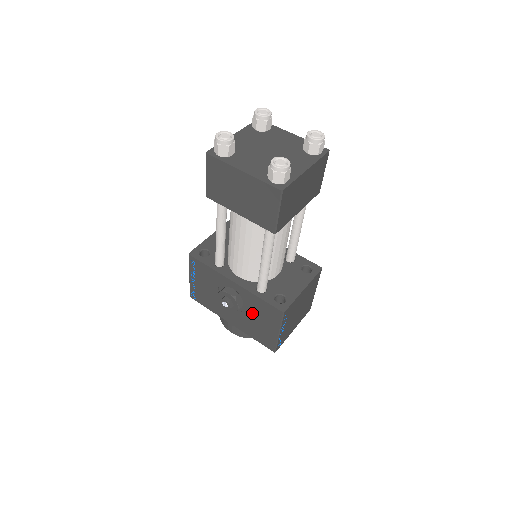
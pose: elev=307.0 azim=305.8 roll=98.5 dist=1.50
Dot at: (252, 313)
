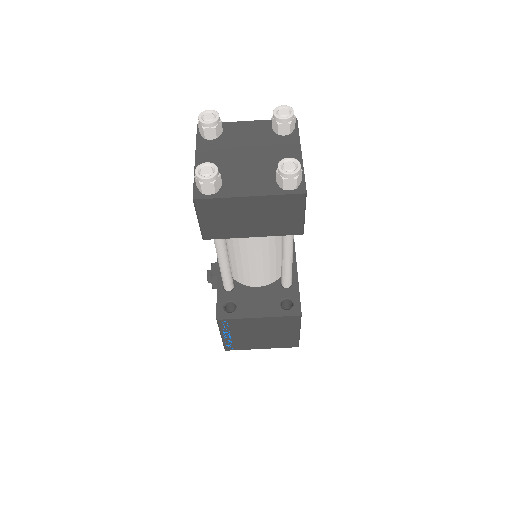
Dot at: occluded
